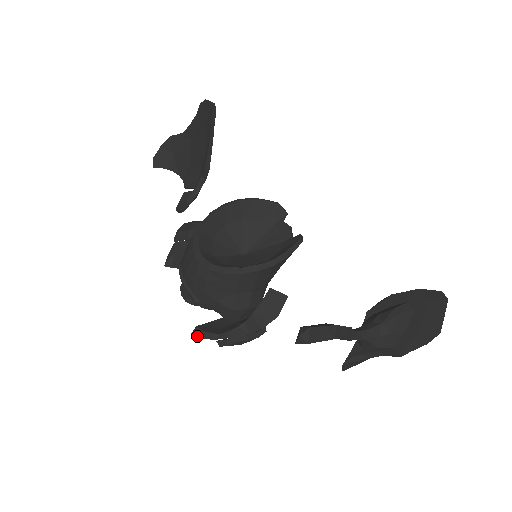
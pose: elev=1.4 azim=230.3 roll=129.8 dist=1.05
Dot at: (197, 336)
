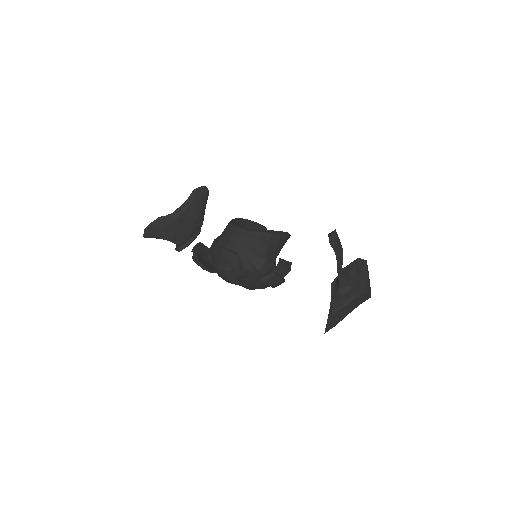
Dot at: (243, 280)
